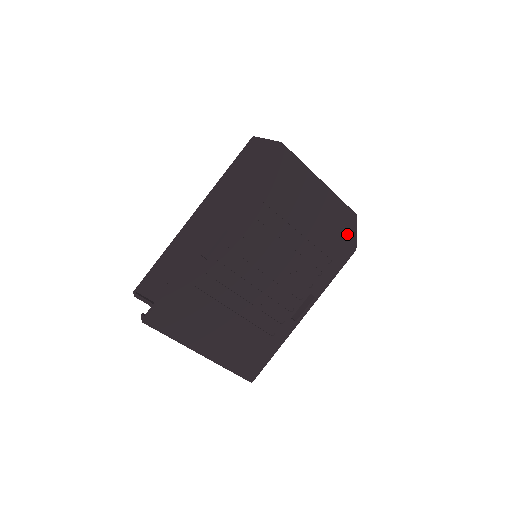
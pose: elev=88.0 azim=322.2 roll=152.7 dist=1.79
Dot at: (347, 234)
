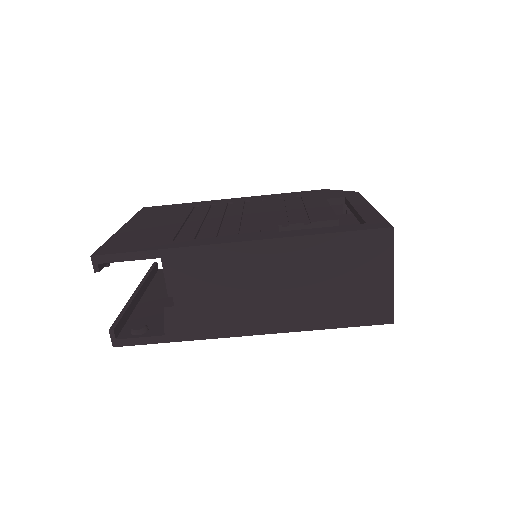
Dot at: occluded
